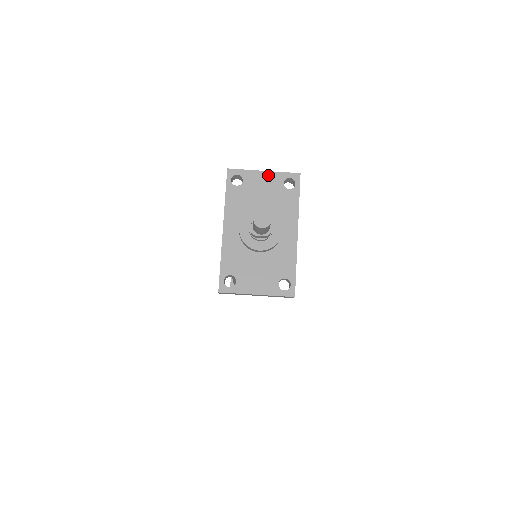
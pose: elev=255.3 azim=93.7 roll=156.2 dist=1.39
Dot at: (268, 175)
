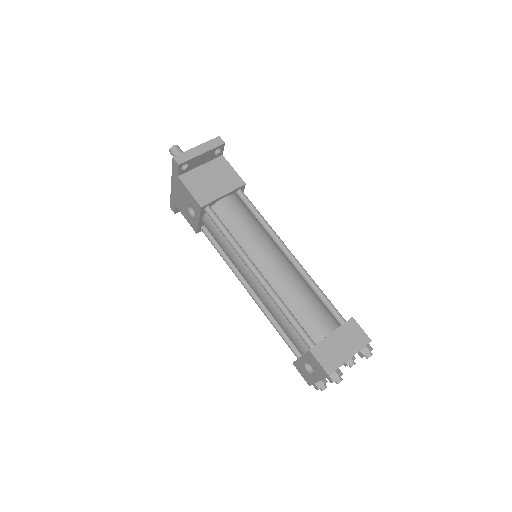
Dot at: occluded
